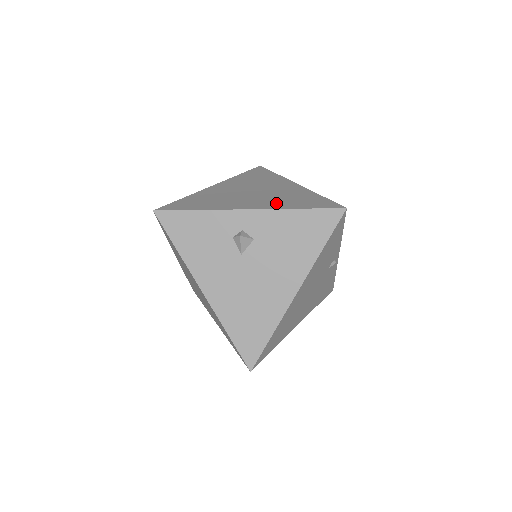
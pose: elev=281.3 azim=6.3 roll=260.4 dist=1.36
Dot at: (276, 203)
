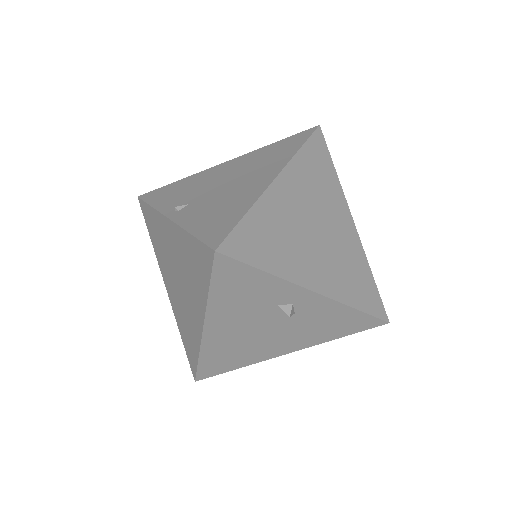
Dot at: (339, 283)
